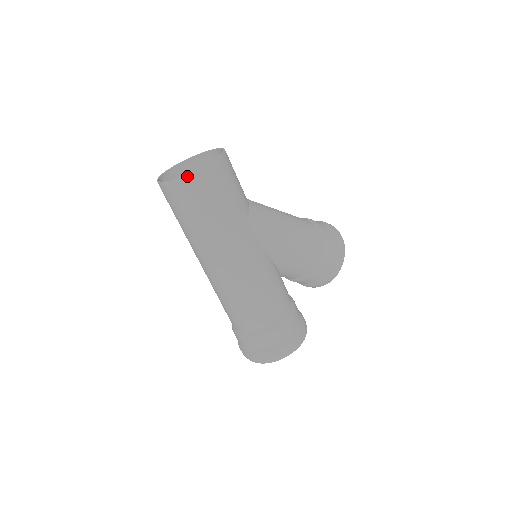
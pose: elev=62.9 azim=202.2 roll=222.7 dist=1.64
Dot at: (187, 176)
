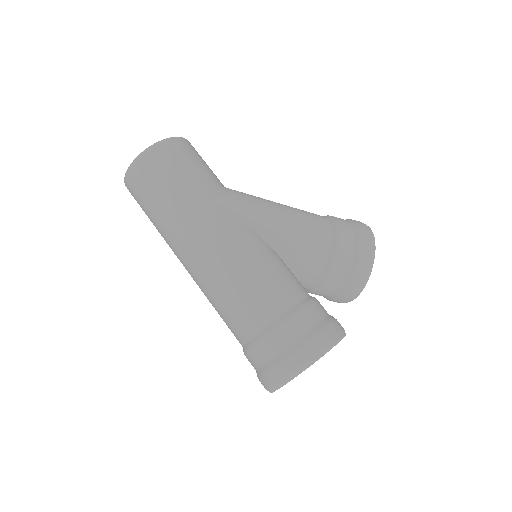
Dot at: (140, 155)
